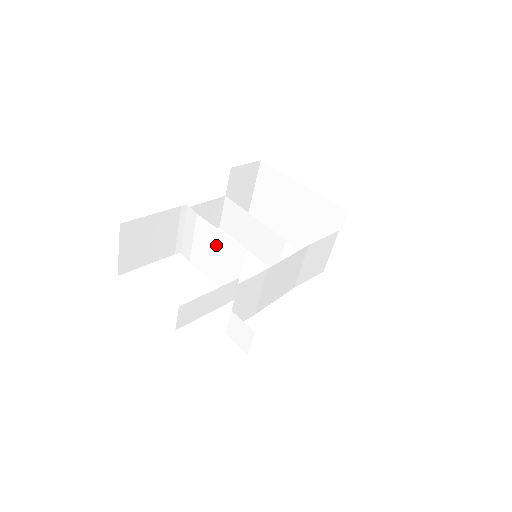
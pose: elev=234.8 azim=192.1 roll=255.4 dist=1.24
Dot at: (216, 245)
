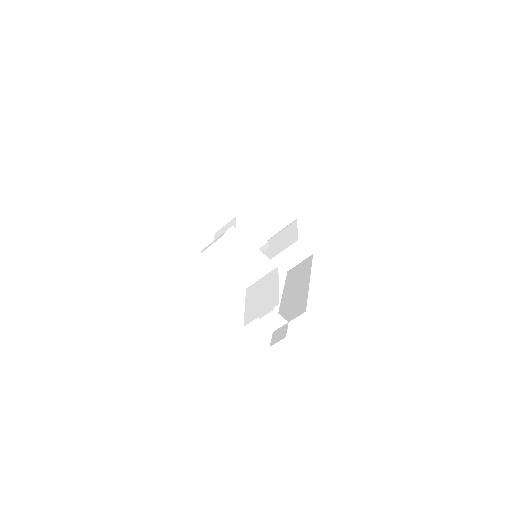
Dot at: (250, 258)
